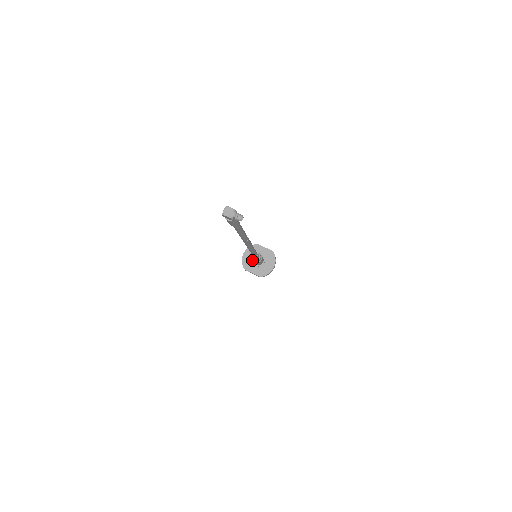
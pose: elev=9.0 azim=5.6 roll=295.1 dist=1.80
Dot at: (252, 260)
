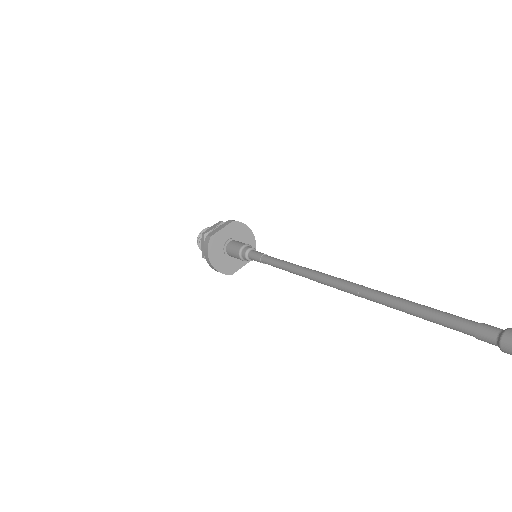
Dot at: (228, 257)
